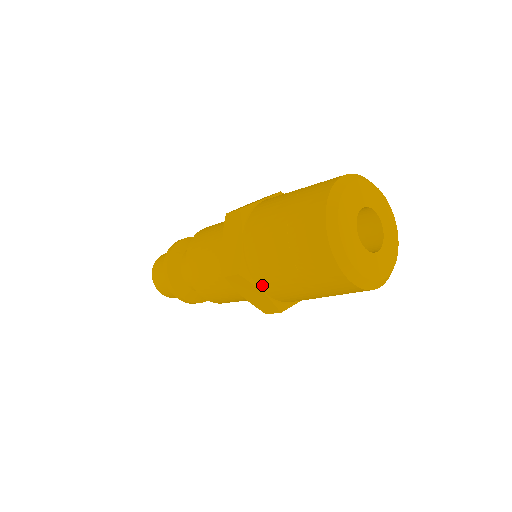
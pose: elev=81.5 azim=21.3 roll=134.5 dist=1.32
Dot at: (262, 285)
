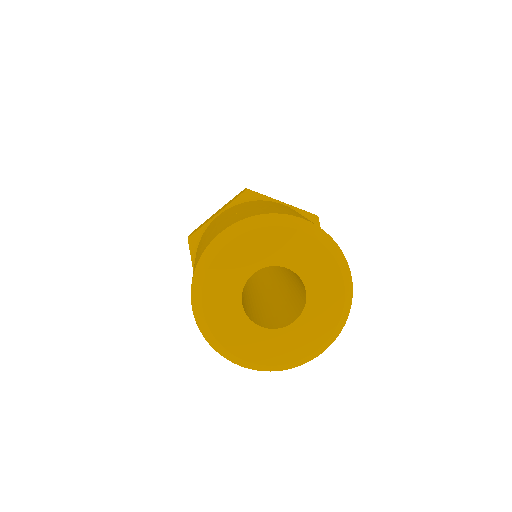
Dot at: occluded
